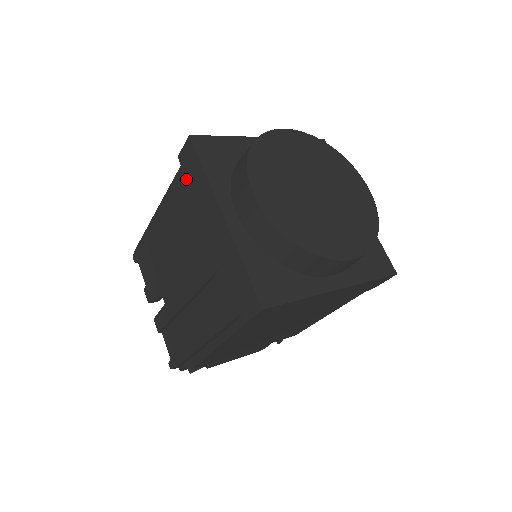
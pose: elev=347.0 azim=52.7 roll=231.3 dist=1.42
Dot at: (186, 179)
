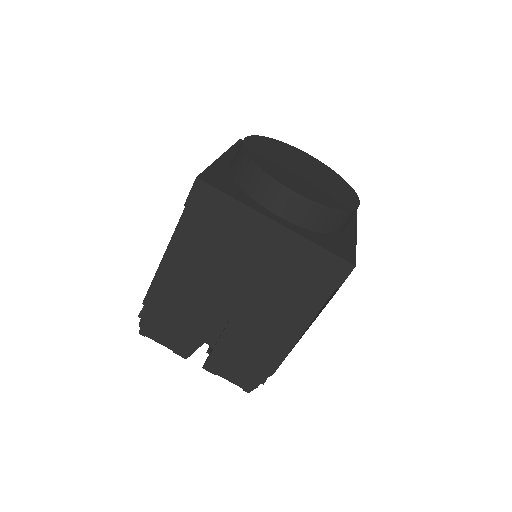
Dot at: (207, 217)
